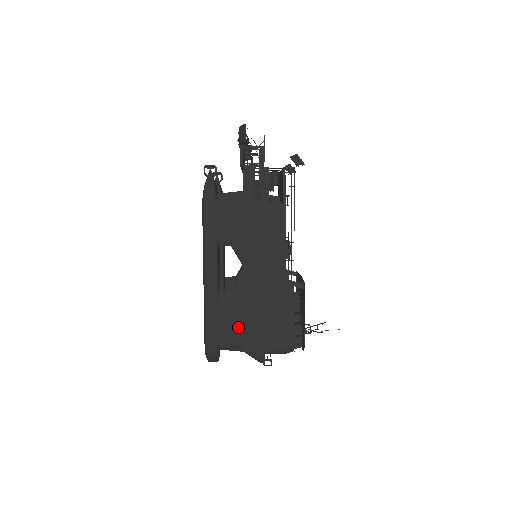
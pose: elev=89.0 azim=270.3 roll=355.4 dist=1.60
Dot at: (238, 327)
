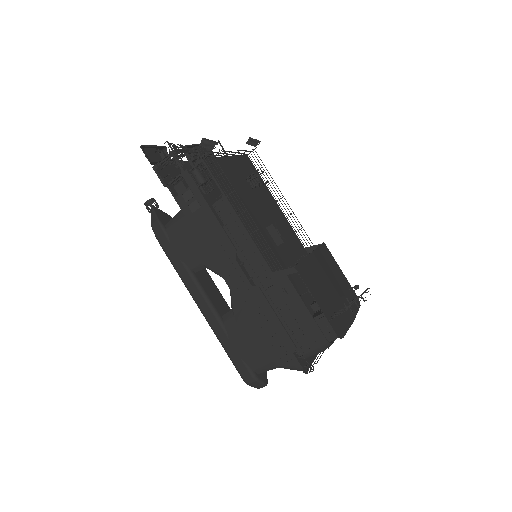
Dot at: (257, 345)
